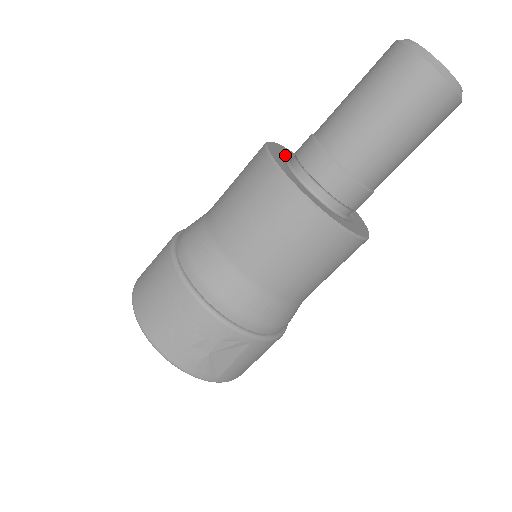
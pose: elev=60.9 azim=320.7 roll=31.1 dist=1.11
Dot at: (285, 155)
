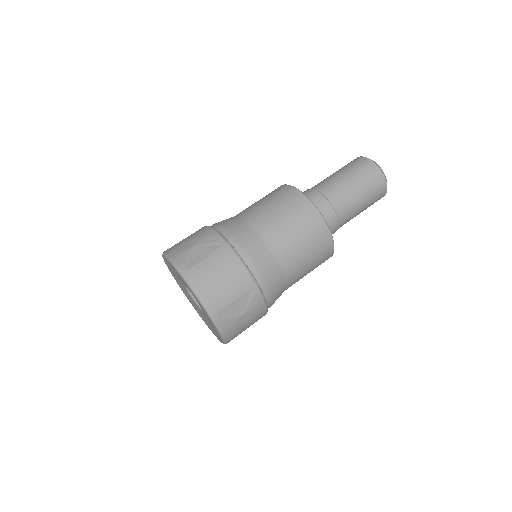
Dot at: occluded
